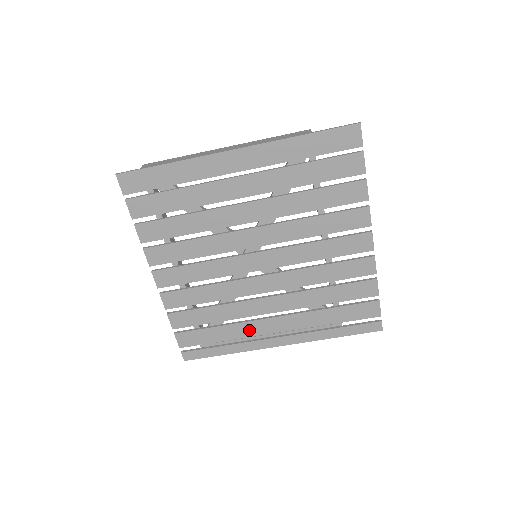
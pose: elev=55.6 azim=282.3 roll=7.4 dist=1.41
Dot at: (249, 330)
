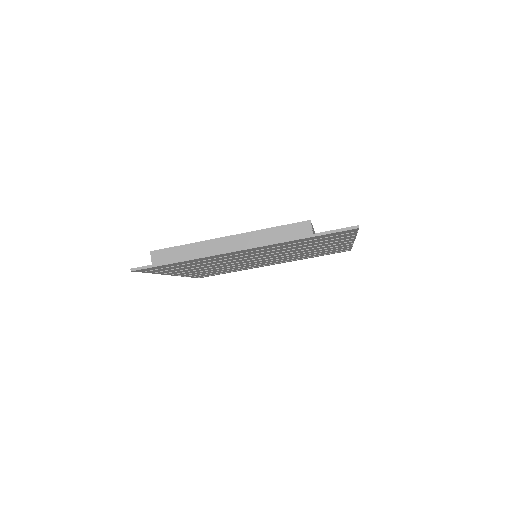
Dot at: (249, 267)
